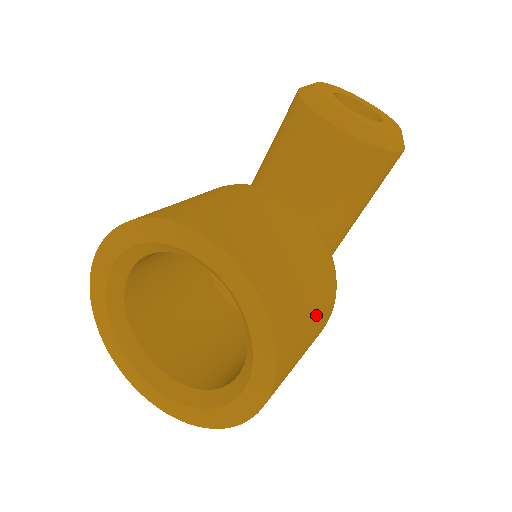
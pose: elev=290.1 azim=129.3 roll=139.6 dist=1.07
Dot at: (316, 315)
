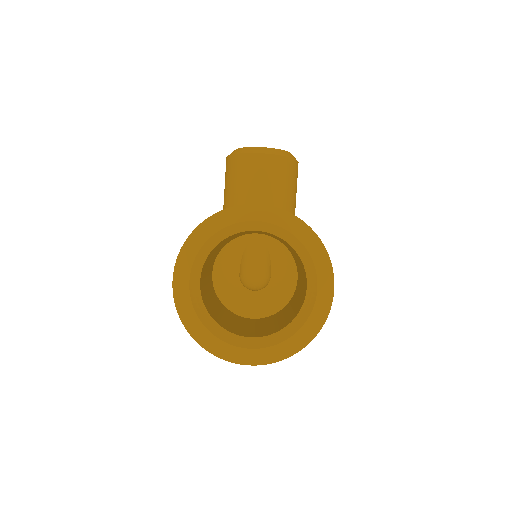
Dot at: occluded
